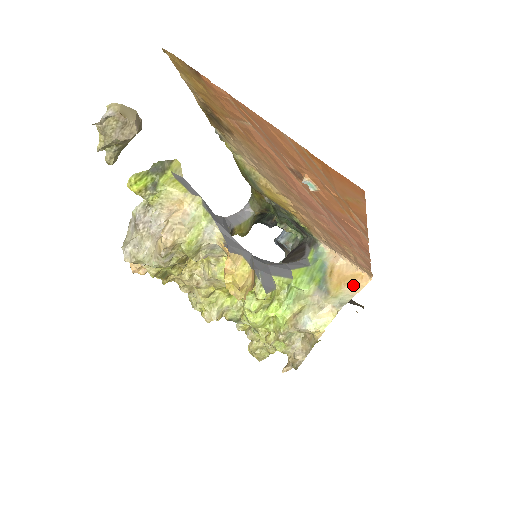
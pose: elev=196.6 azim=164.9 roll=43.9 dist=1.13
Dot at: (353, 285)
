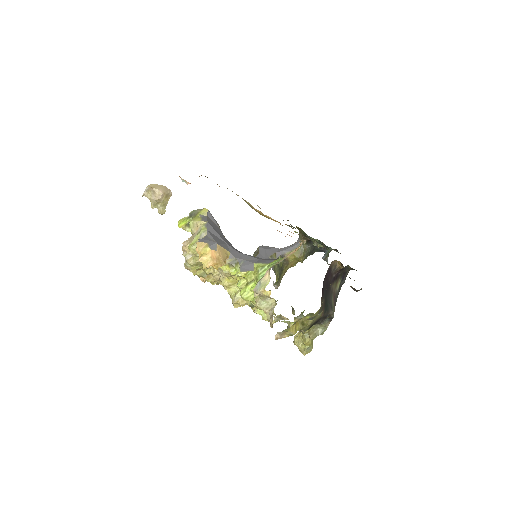
Dot at: (289, 254)
